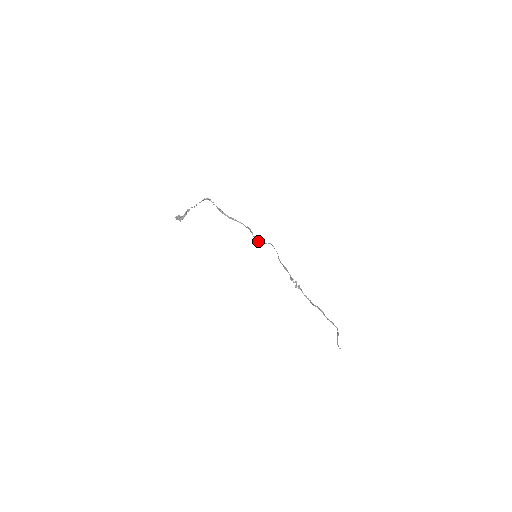
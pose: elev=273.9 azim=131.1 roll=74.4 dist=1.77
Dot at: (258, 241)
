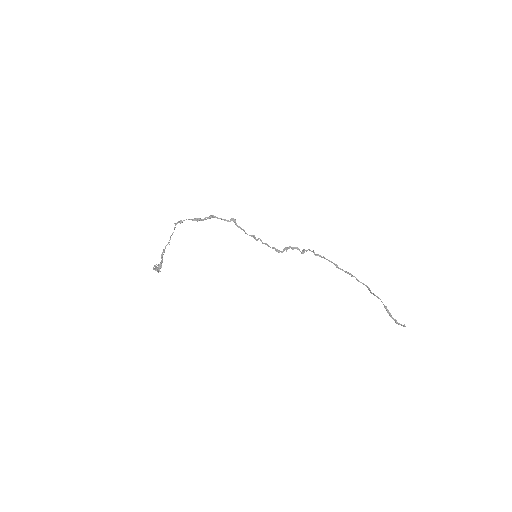
Dot at: occluded
